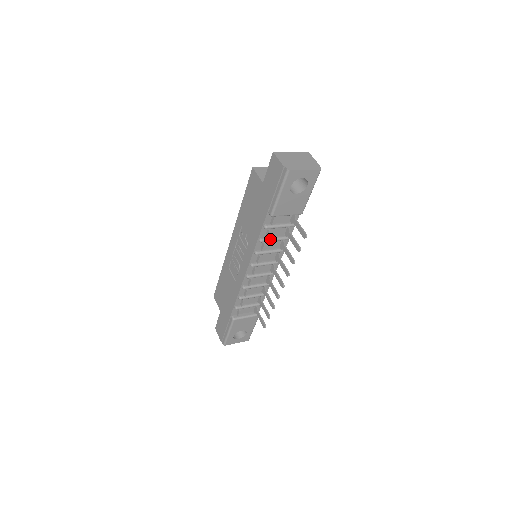
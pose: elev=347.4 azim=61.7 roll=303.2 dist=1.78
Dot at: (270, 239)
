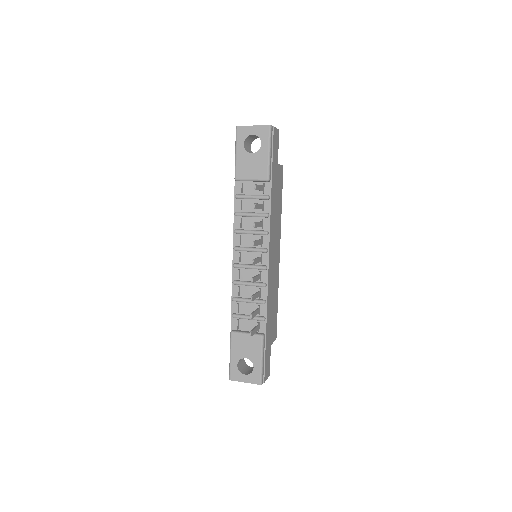
Dot at: (245, 213)
